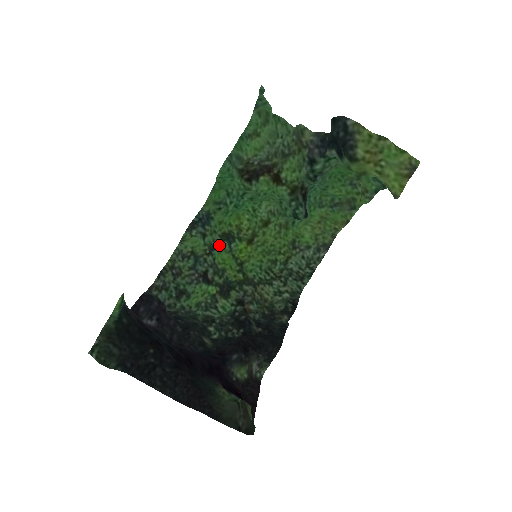
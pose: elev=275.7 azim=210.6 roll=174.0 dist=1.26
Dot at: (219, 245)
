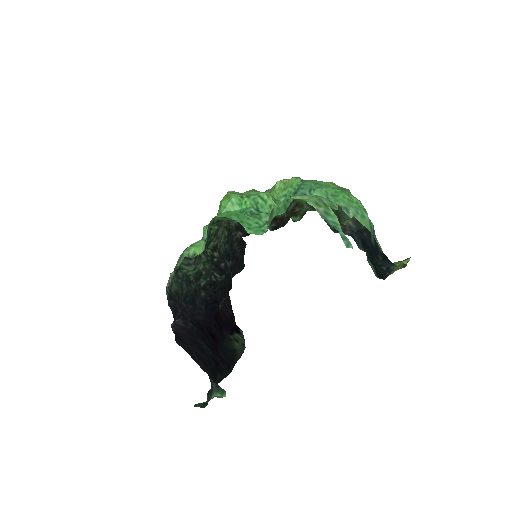
Dot at: occluded
